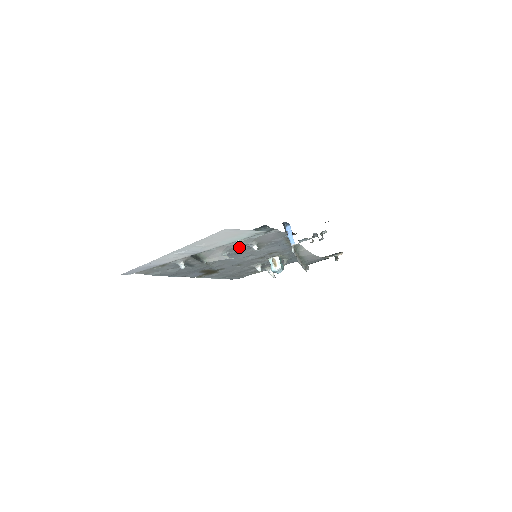
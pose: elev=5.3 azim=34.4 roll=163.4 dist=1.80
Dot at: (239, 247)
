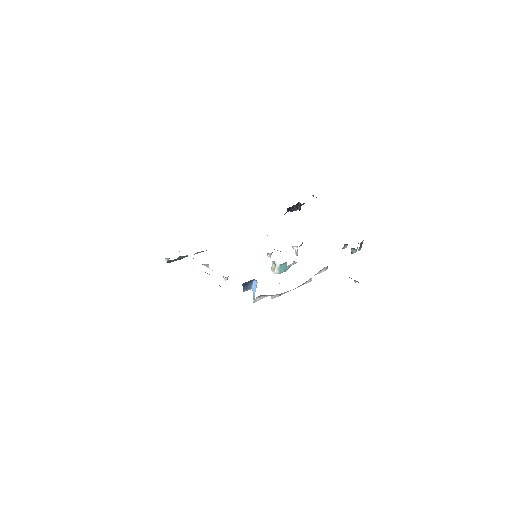
Dot at: occluded
